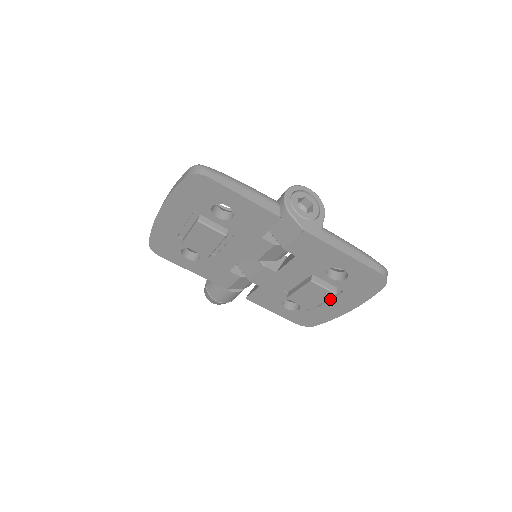
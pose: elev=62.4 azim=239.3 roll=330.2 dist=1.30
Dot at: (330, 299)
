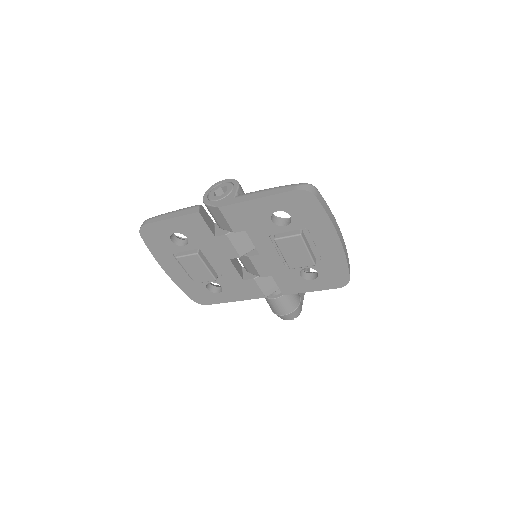
Dot at: (314, 244)
